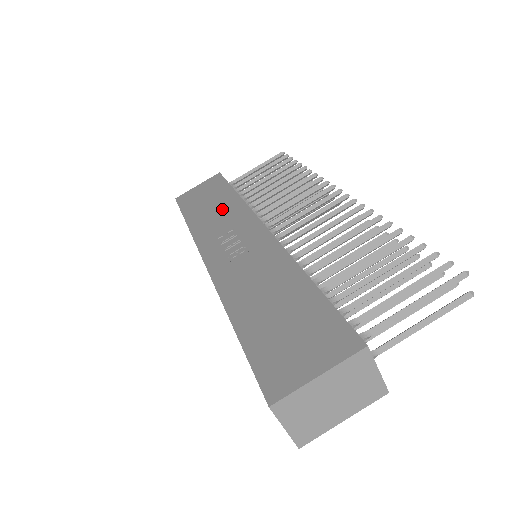
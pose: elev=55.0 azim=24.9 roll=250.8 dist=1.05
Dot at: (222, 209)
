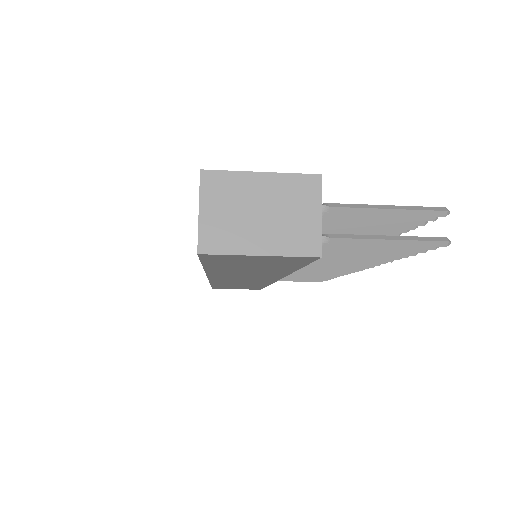
Dot at: occluded
